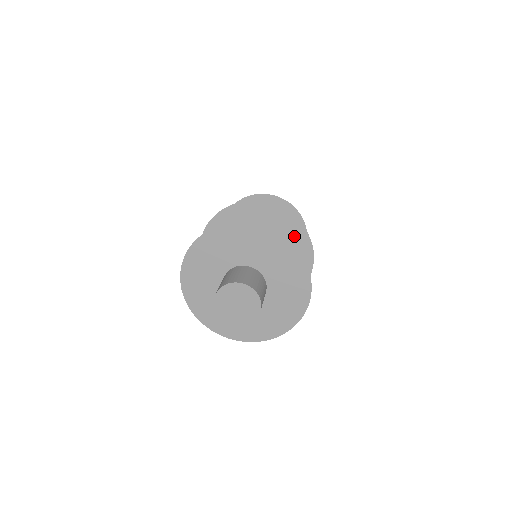
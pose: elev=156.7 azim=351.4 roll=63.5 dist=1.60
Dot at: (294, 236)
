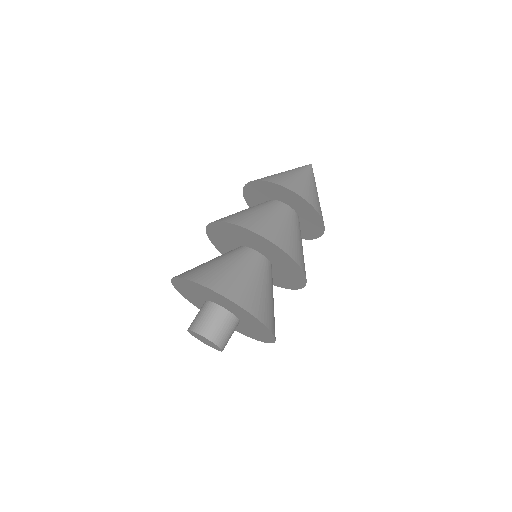
Dot at: (295, 275)
